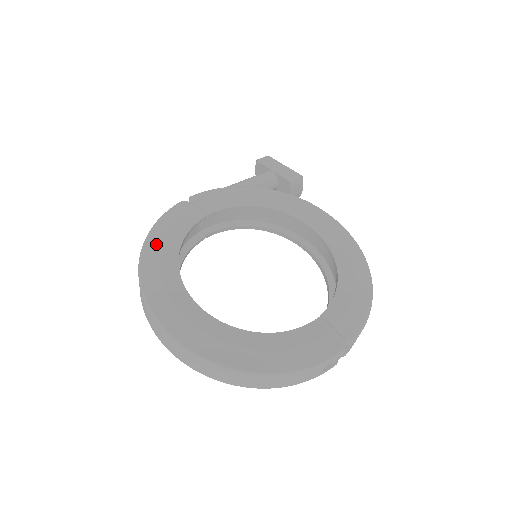
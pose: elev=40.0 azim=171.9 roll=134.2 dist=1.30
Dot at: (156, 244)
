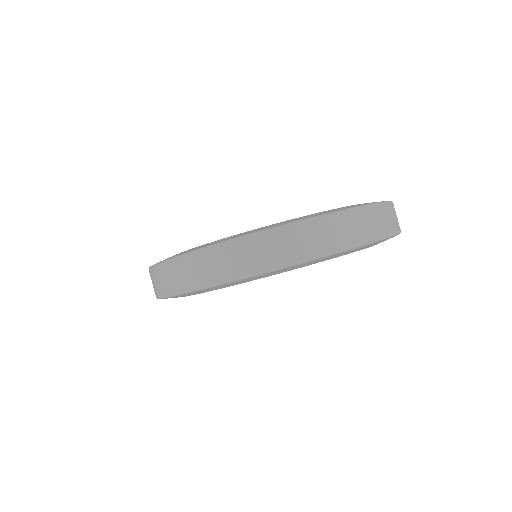
Dot at: occluded
